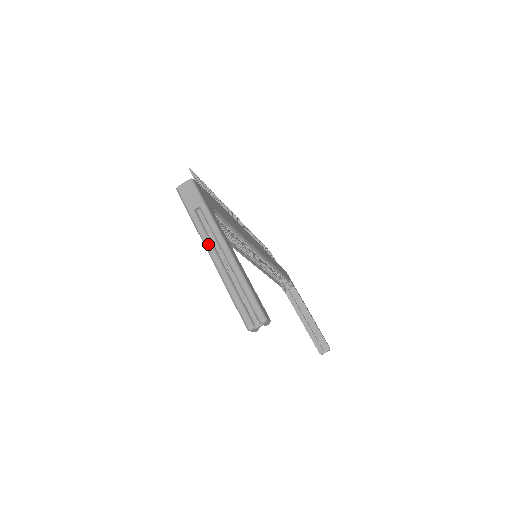
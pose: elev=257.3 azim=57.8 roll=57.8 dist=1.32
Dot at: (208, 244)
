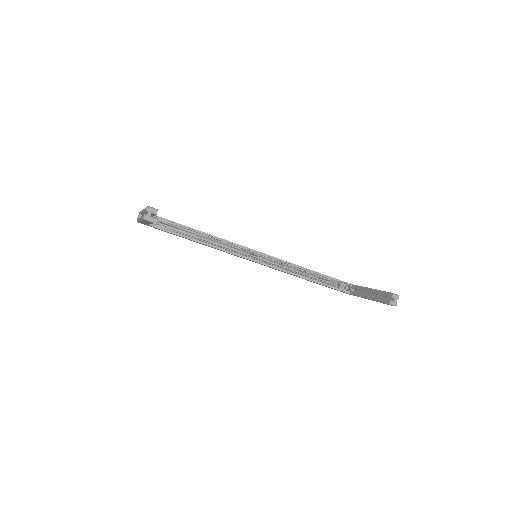
Dot at: (139, 218)
